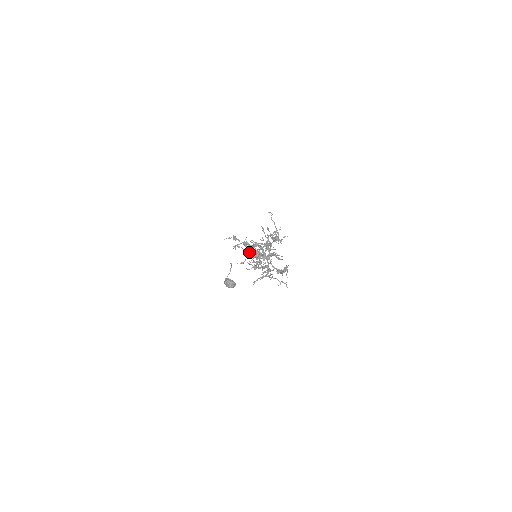
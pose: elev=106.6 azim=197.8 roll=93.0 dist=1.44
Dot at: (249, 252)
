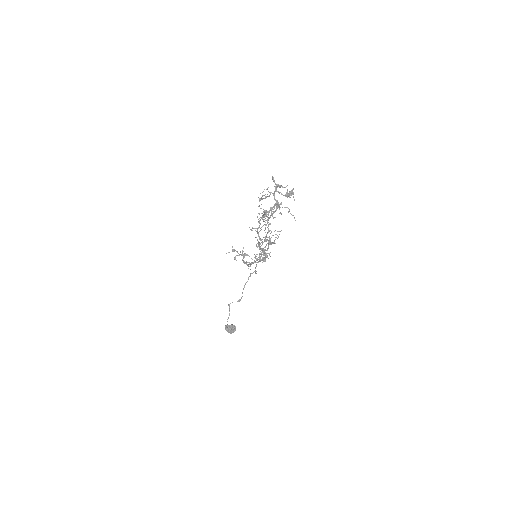
Dot at: (244, 286)
